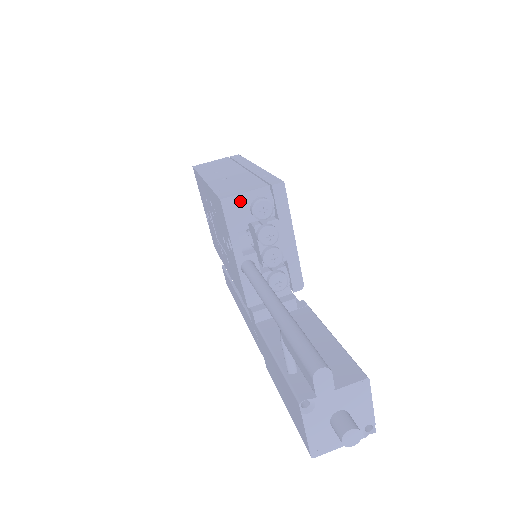
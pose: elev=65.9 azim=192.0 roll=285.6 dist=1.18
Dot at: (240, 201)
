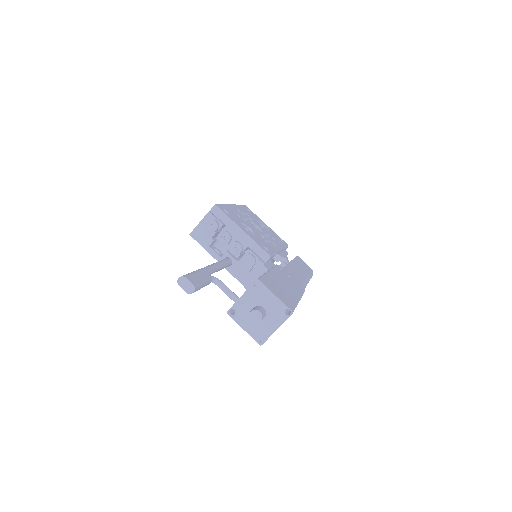
Dot at: (200, 229)
